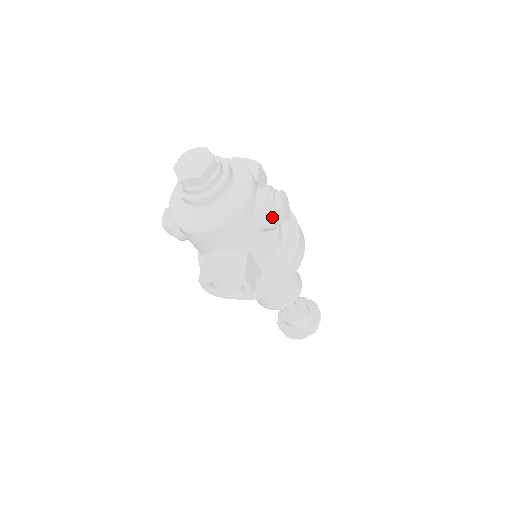
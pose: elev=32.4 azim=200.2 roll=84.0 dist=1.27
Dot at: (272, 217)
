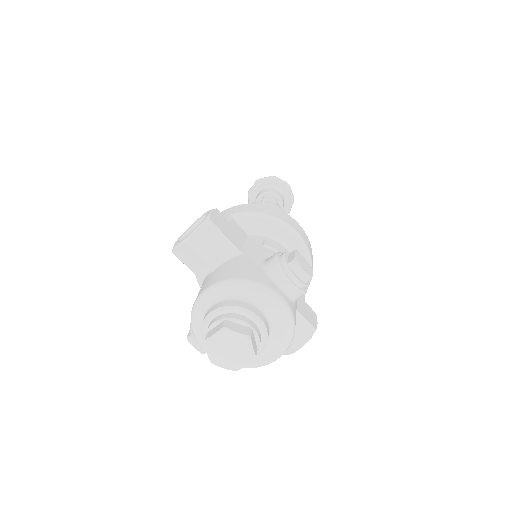
Dot at: (306, 287)
